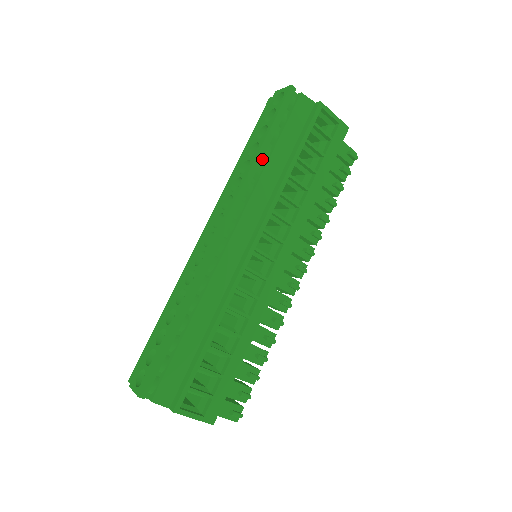
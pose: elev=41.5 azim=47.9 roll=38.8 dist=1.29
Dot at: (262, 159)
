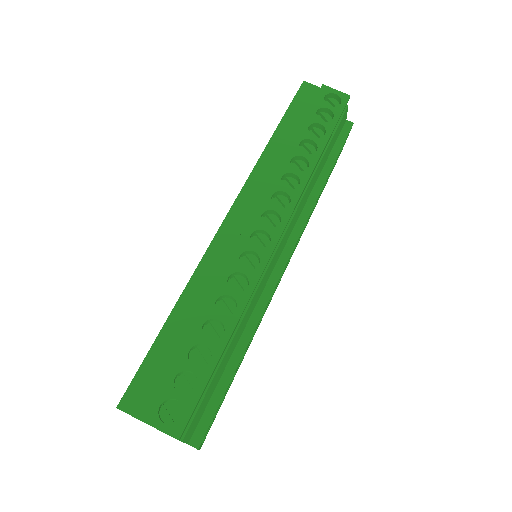
Dot at: occluded
